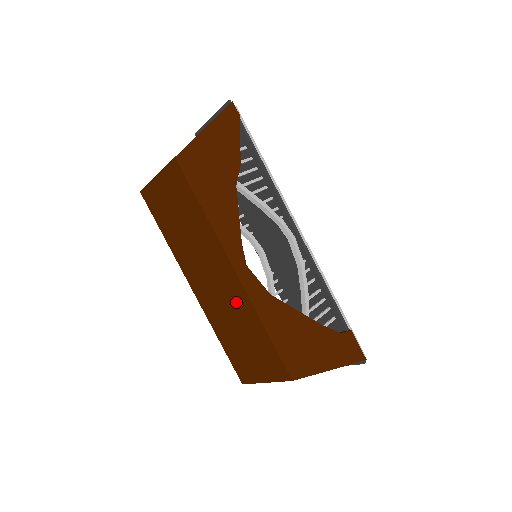
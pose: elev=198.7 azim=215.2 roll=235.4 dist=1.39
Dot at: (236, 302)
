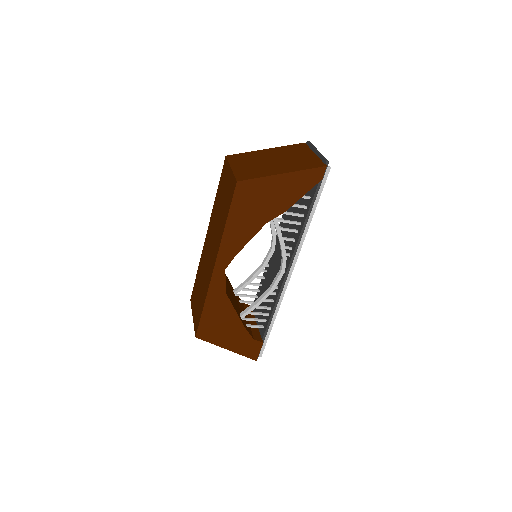
Dot at: (207, 276)
